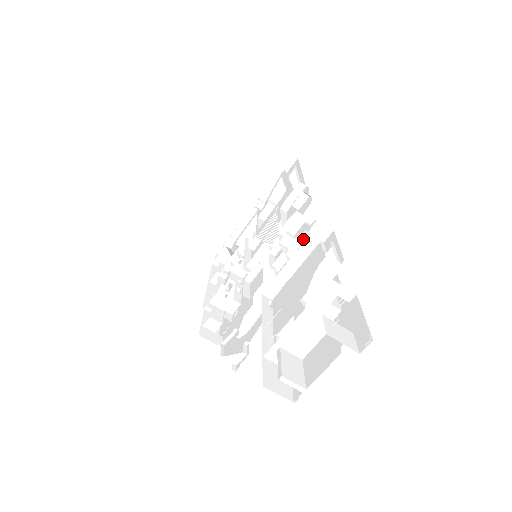
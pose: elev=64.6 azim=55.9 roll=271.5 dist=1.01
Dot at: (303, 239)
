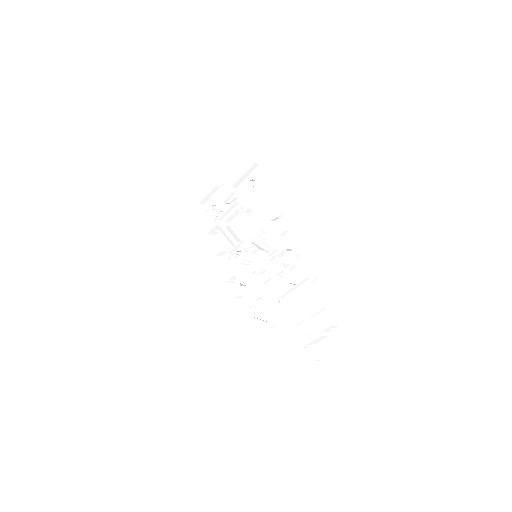
Dot at: (295, 267)
